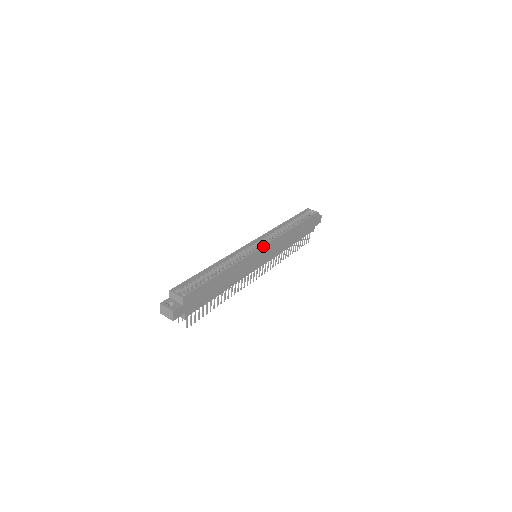
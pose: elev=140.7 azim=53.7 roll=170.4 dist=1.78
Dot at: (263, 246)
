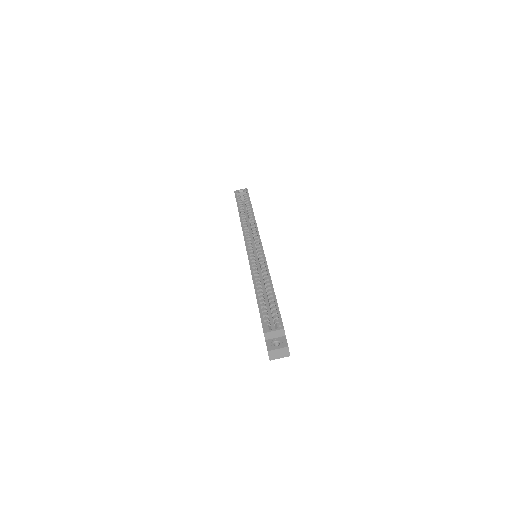
Dot at: (260, 242)
